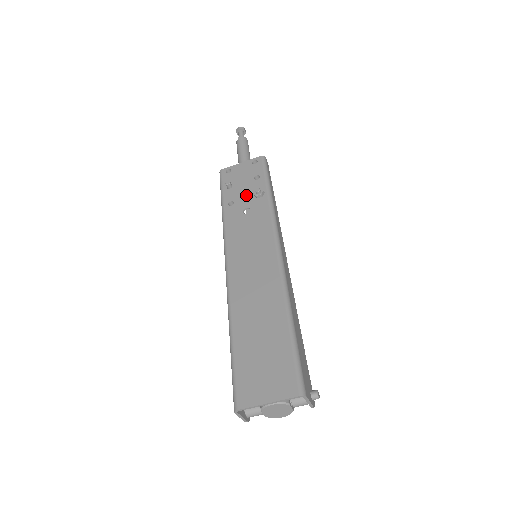
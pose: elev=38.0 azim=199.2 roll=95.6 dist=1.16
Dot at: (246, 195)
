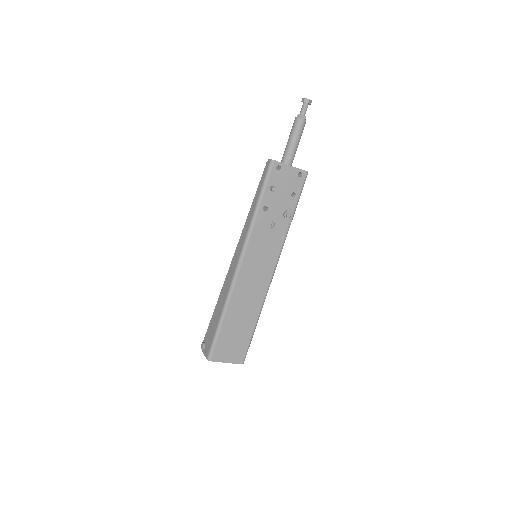
Dot at: (279, 208)
